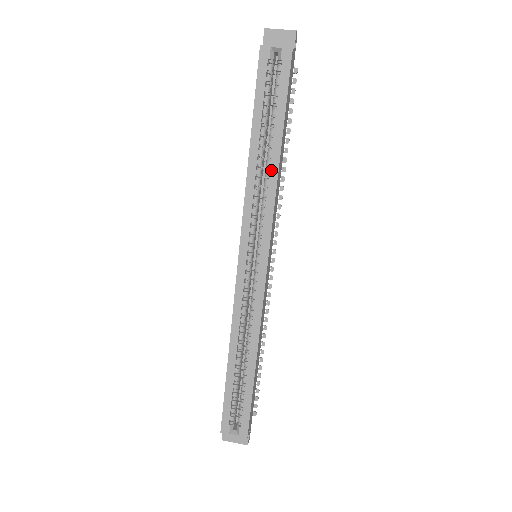
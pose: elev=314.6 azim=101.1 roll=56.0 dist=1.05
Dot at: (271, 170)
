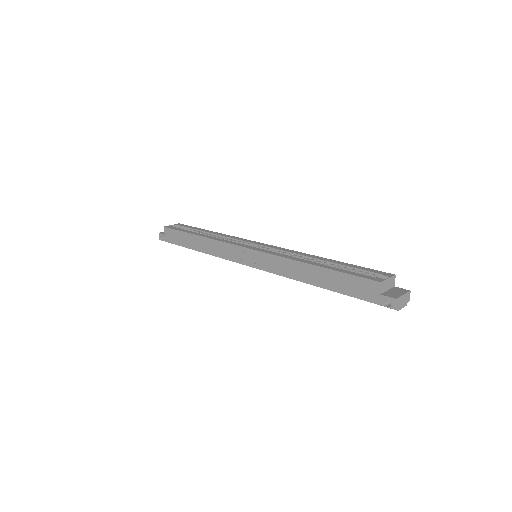
Dot at: (218, 234)
